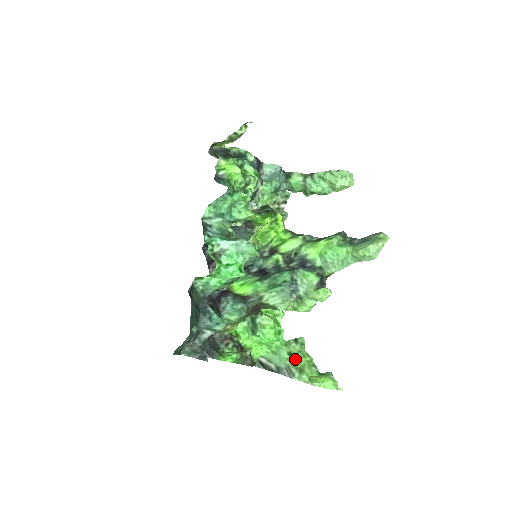
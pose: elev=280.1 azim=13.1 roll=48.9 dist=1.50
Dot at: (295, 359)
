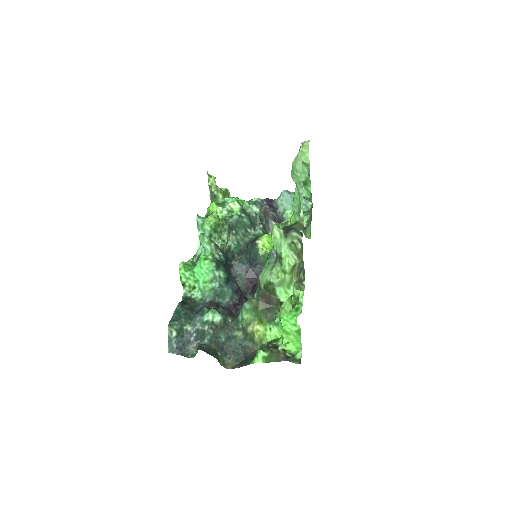
Dot at: occluded
